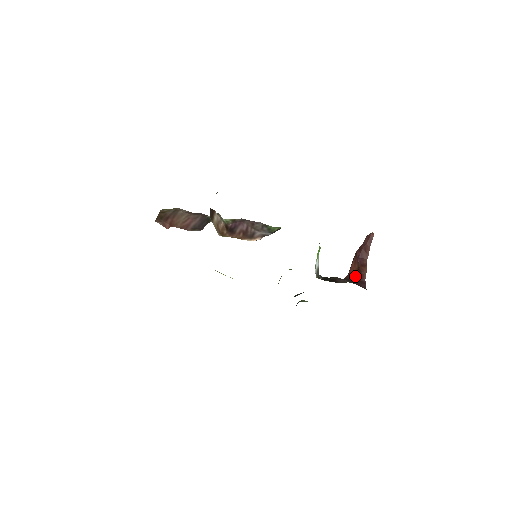
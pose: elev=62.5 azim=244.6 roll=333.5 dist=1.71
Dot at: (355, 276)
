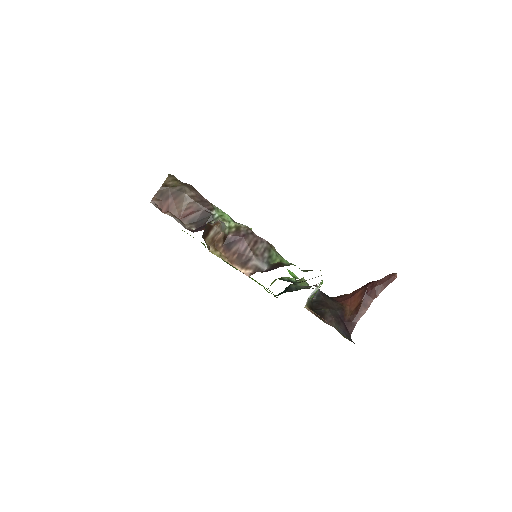
Dot at: (351, 311)
